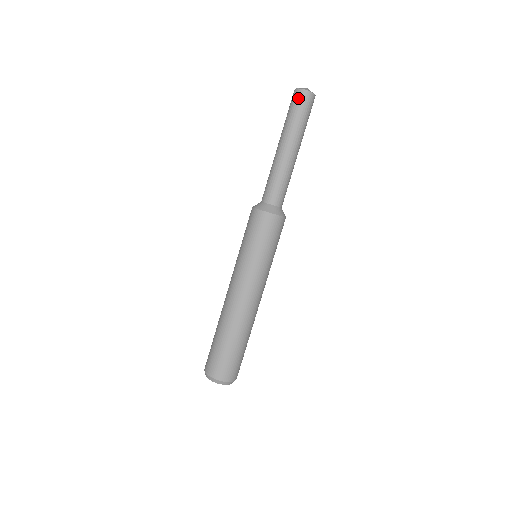
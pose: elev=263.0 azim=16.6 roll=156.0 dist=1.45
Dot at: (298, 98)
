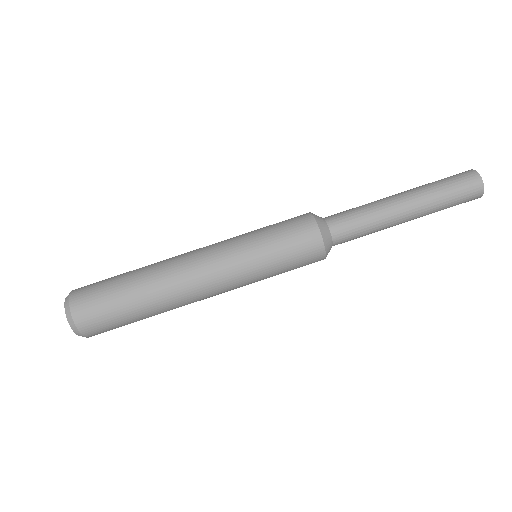
Dot at: (472, 188)
